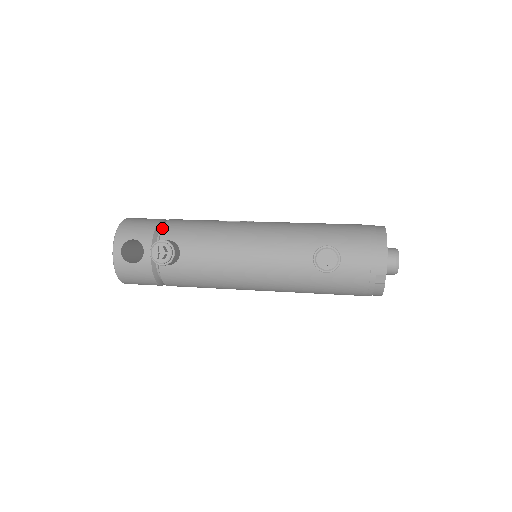
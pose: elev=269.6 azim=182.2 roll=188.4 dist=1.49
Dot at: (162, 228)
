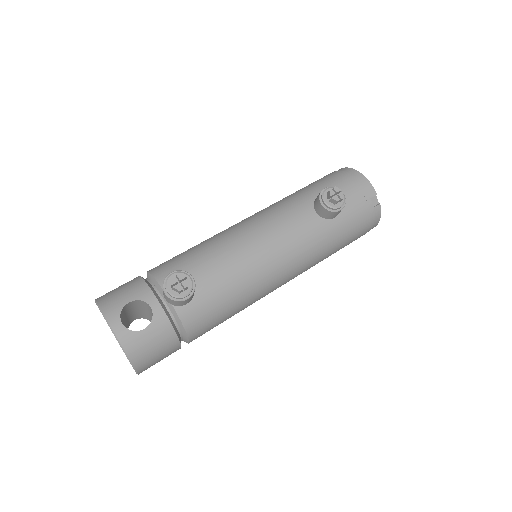
Dot at: (152, 275)
